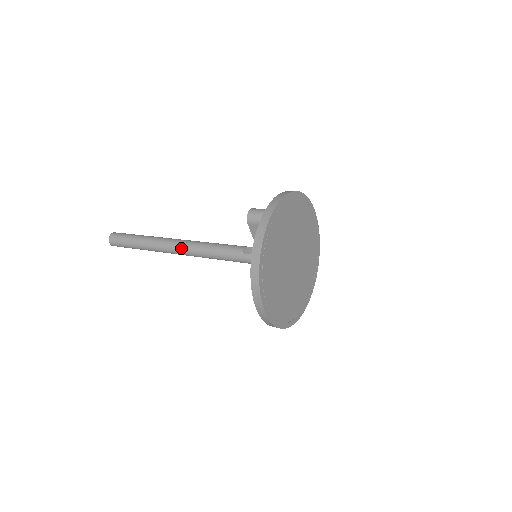
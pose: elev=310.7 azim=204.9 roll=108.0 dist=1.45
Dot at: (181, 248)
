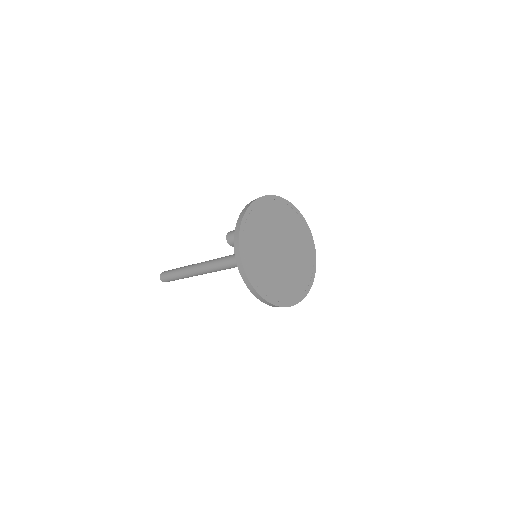
Dot at: (206, 270)
